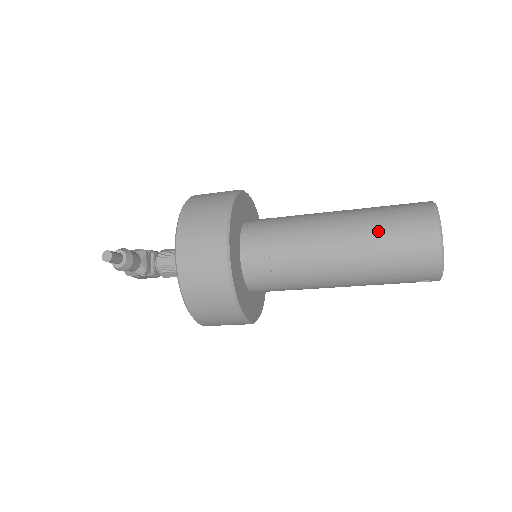
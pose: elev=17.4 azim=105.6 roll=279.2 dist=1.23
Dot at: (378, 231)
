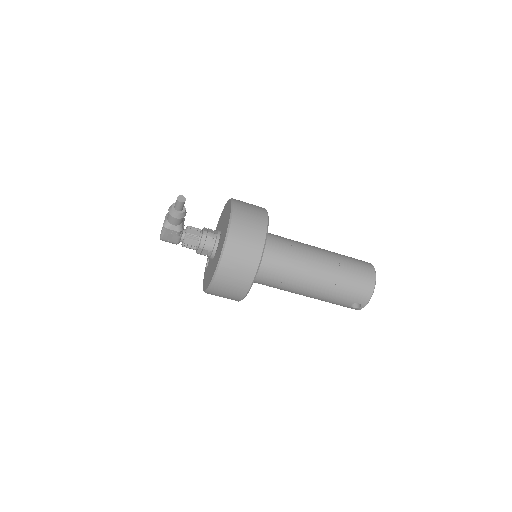
Dot at: (344, 261)
